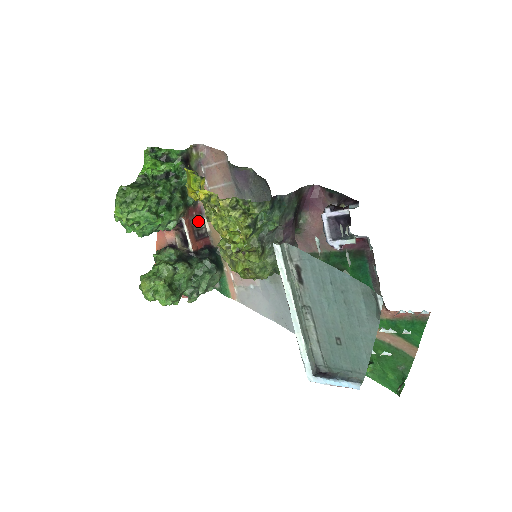
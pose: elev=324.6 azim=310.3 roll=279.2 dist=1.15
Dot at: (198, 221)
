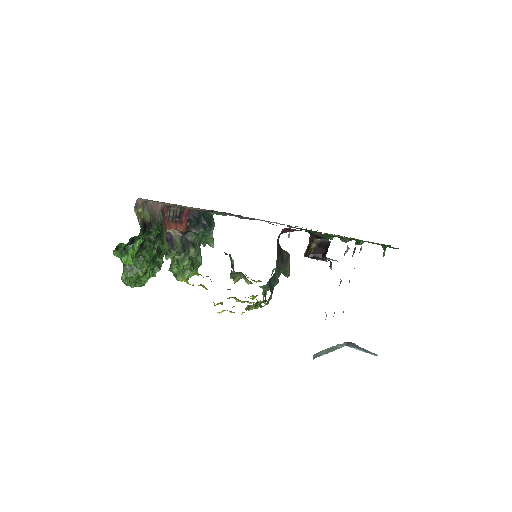
Dot at: (171, 212)
